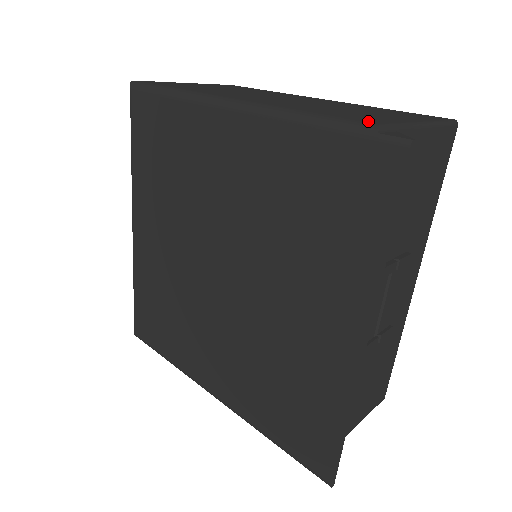
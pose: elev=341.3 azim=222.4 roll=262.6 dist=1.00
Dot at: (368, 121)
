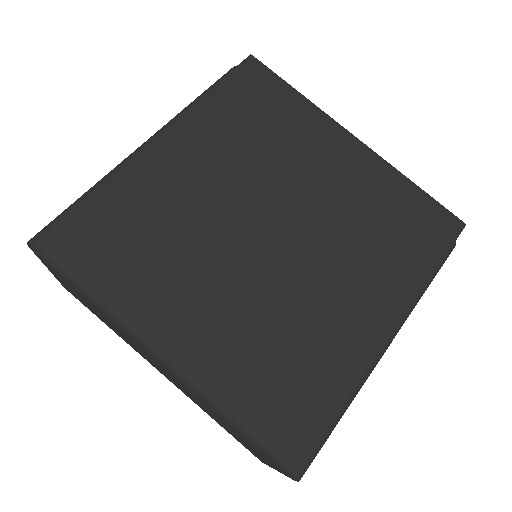
Dot at: occluded
